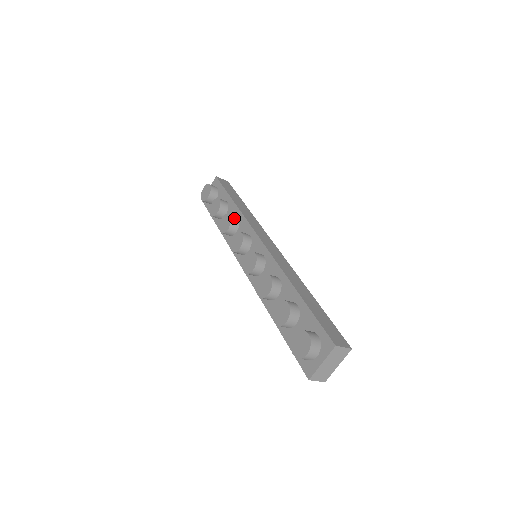
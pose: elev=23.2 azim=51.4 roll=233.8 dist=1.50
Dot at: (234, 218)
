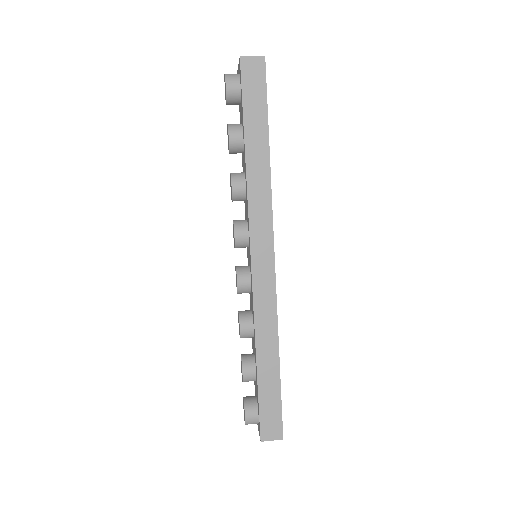
Dot at: (237, 190)
